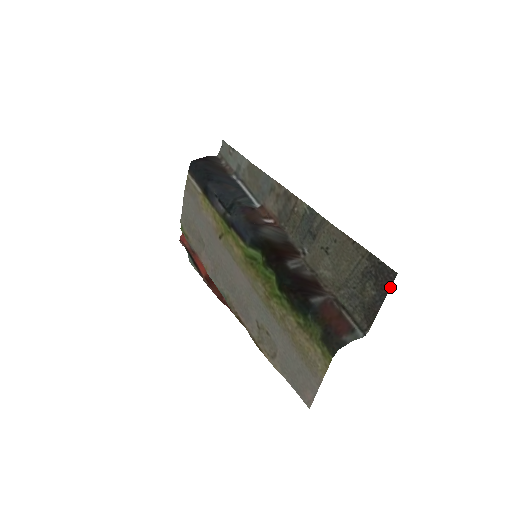
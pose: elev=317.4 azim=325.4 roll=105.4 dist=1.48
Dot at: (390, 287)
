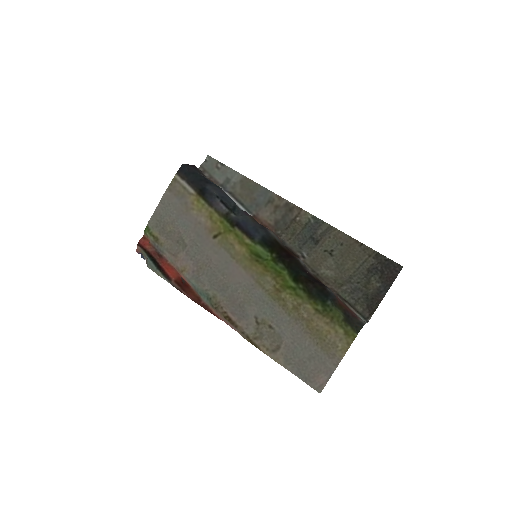
Dot at: (395, 278)
